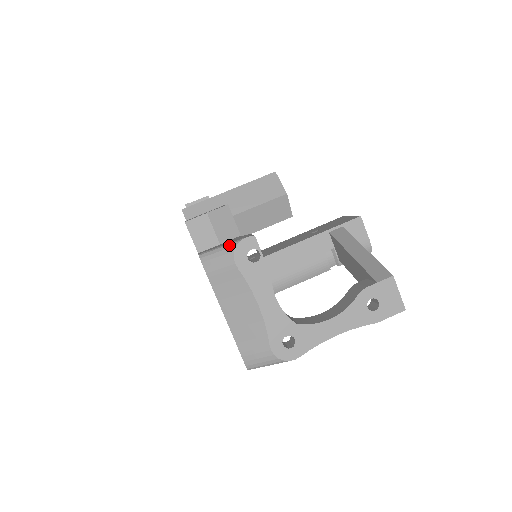
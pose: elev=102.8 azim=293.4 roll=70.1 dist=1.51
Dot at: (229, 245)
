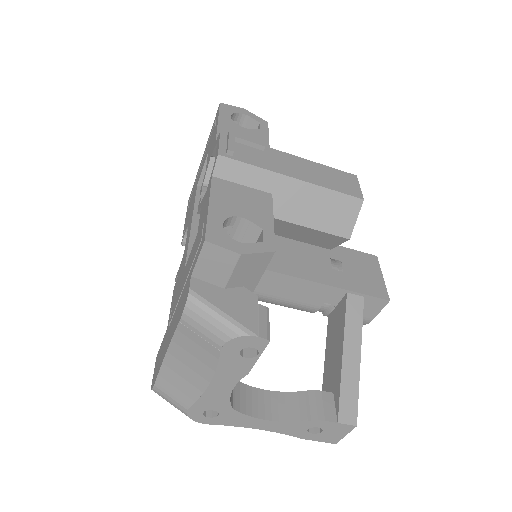
Dot at: (233, 325)
